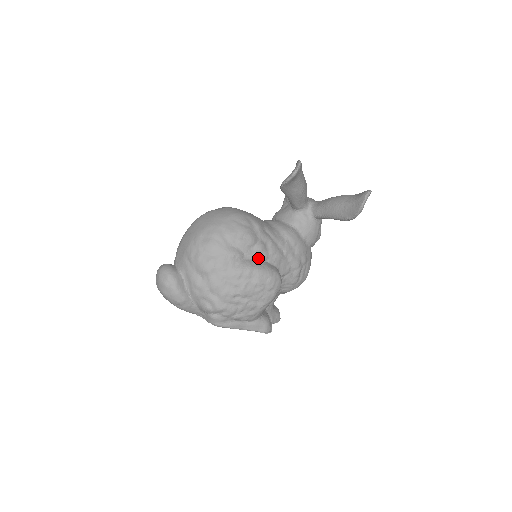
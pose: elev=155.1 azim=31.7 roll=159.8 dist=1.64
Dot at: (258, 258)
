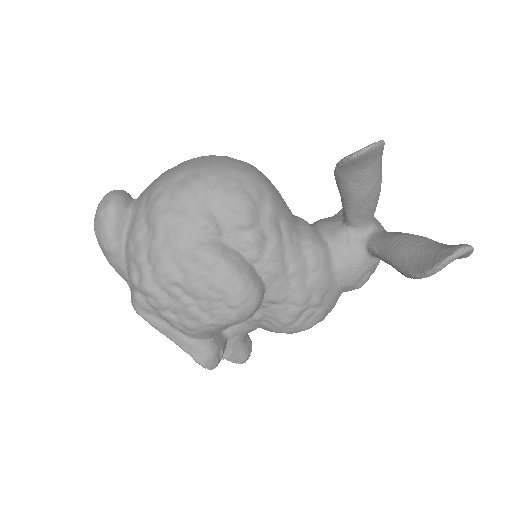
Dot at: (242, 252)
